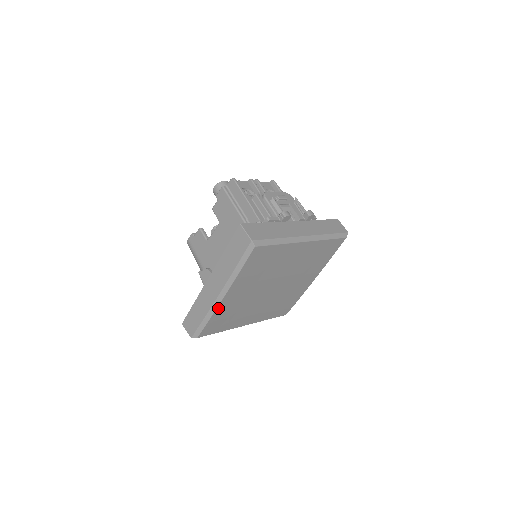
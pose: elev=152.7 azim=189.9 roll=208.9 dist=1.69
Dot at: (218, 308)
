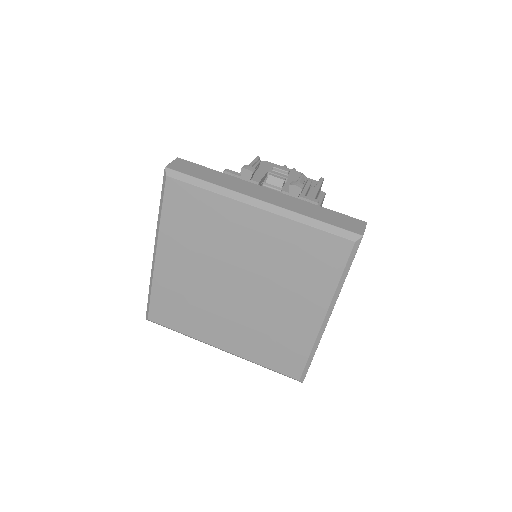
Dot at: (156, 274)
